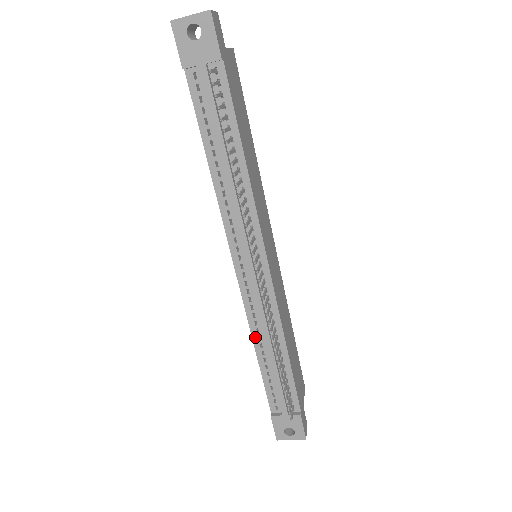
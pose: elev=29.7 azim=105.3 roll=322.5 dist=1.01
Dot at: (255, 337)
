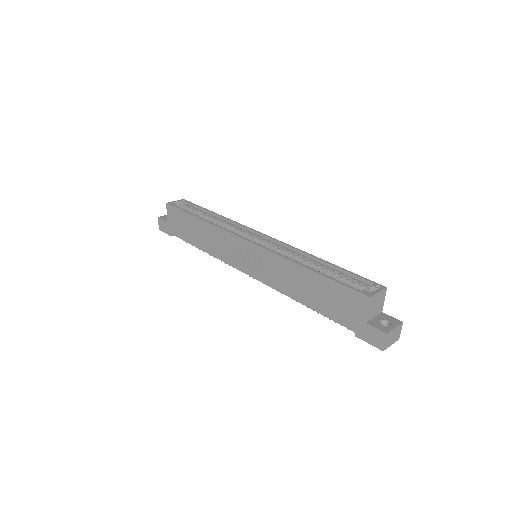
Dot at: (211, 254)
